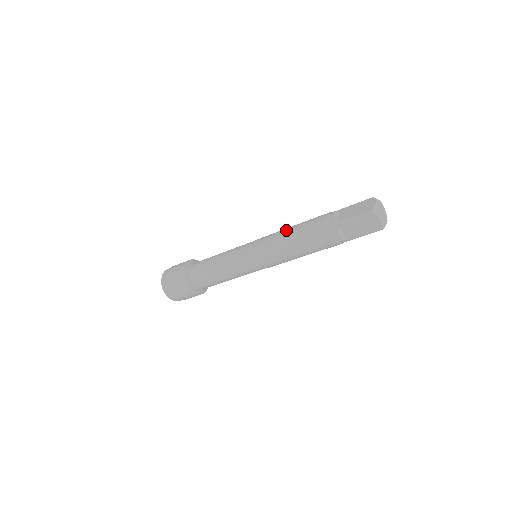
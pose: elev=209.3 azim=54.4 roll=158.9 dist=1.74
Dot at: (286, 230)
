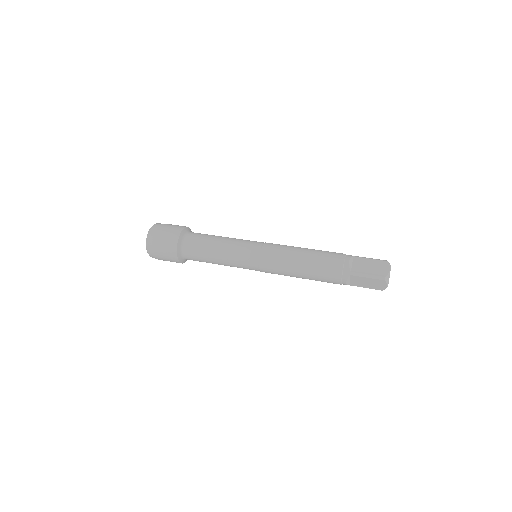
Dot at: (298, 252)
